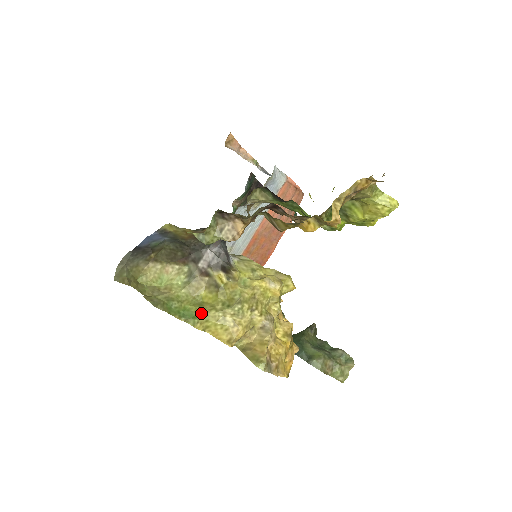
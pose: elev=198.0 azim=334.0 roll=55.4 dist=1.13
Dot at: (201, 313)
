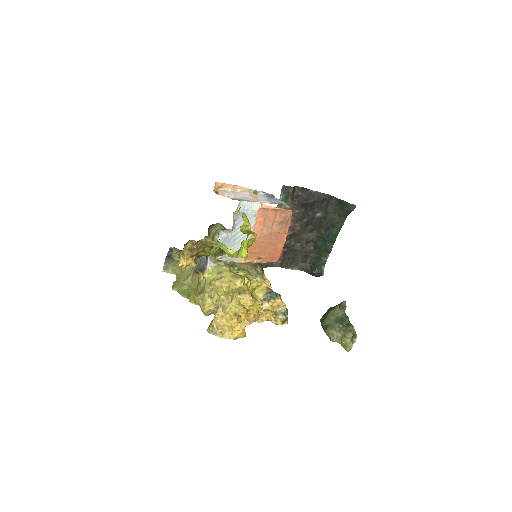
Dot at: (191, 295)
